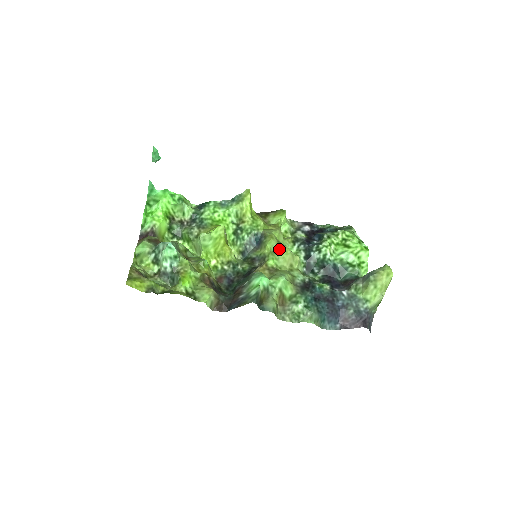
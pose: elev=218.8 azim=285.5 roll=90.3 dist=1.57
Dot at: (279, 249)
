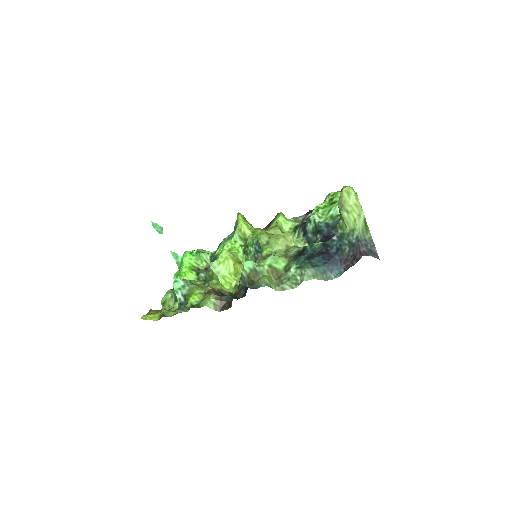
Dot at: (271, 239)
